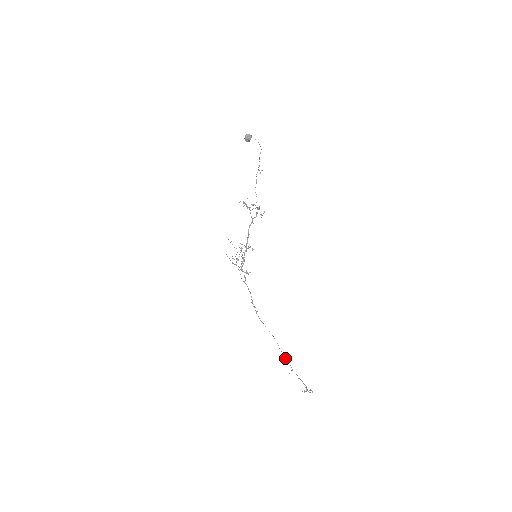
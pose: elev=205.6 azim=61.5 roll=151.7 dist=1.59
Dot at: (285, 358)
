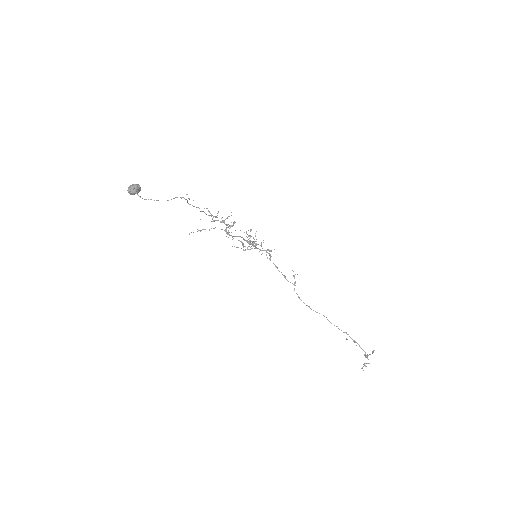
Dot at: occluded
